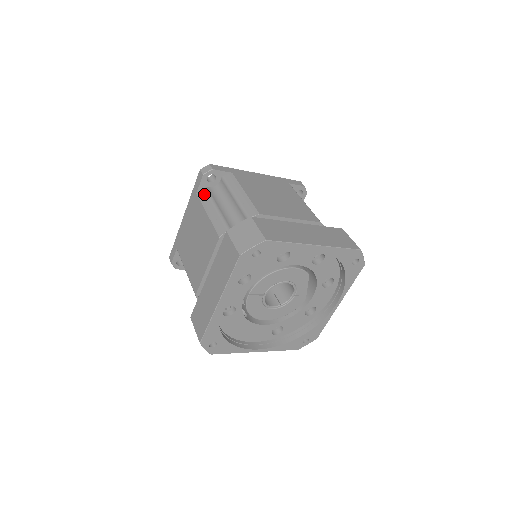
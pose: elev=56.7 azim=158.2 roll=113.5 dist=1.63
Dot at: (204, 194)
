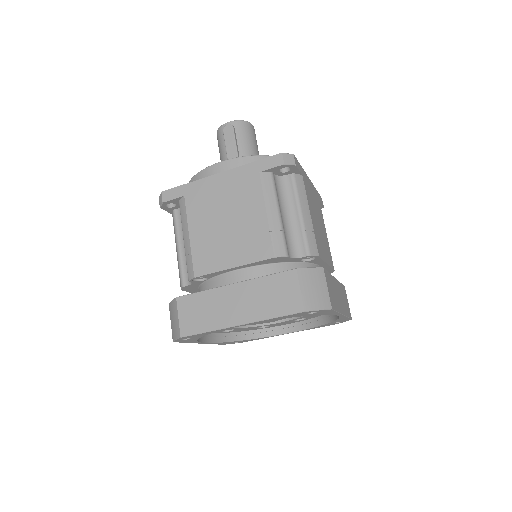
Dot at: (270, 182)
